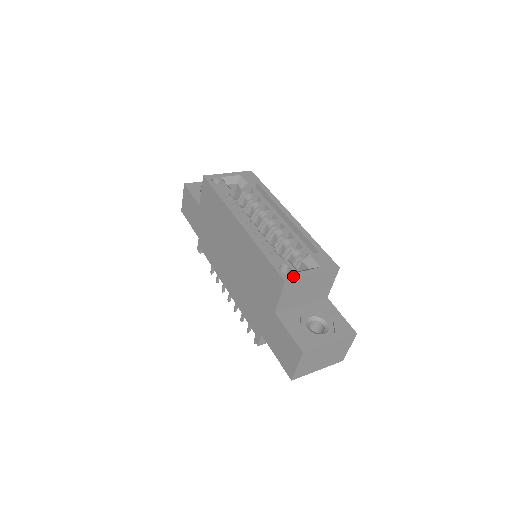
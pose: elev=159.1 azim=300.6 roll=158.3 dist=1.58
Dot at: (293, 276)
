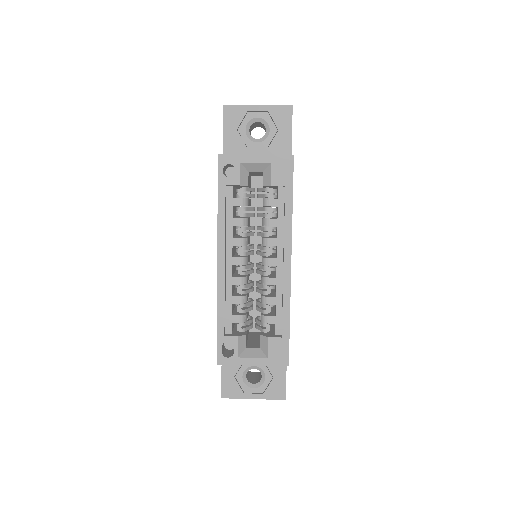
Dot at: (229, 361)
